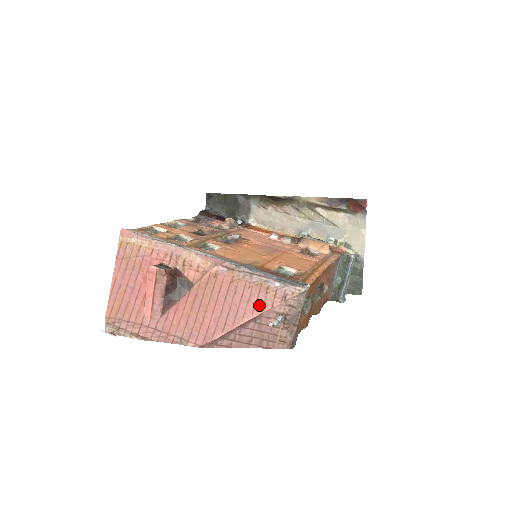
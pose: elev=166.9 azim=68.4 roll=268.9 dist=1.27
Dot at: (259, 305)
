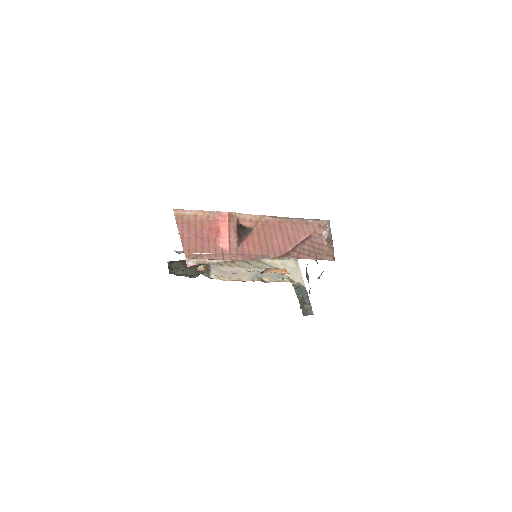
Dot at: (306, 231)
